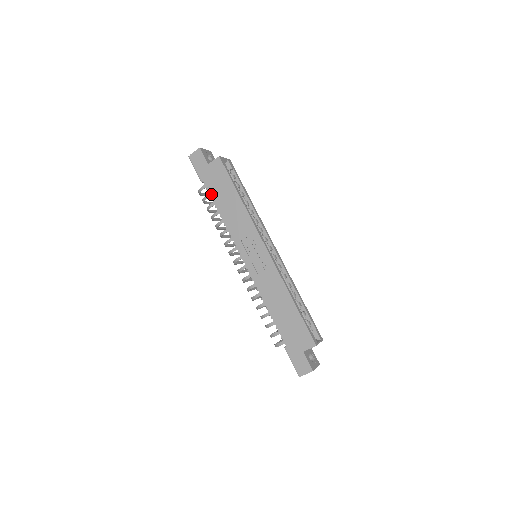
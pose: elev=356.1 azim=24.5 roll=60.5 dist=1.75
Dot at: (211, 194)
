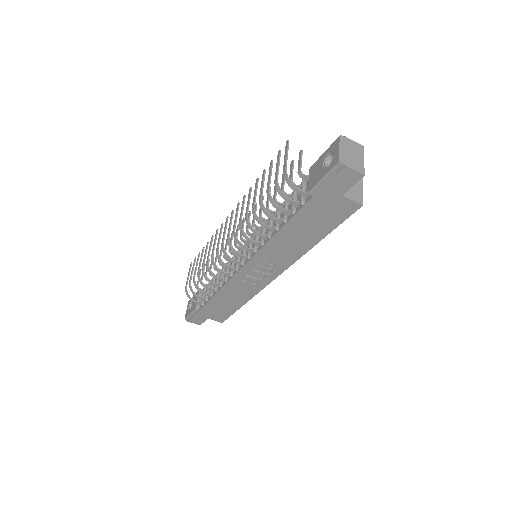
Dot at: (299, 214)
